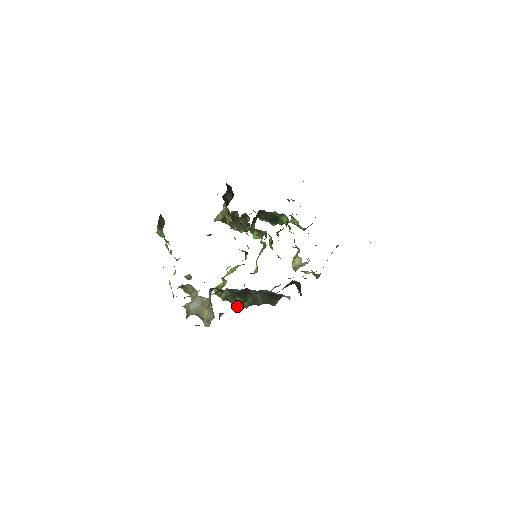
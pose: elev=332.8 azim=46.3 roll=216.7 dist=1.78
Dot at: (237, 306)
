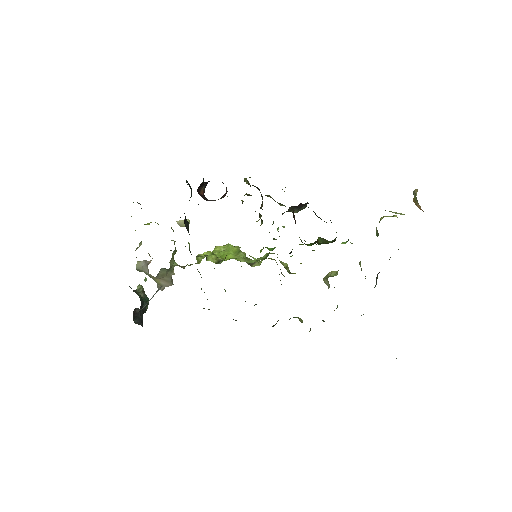
Dot at: occluded
